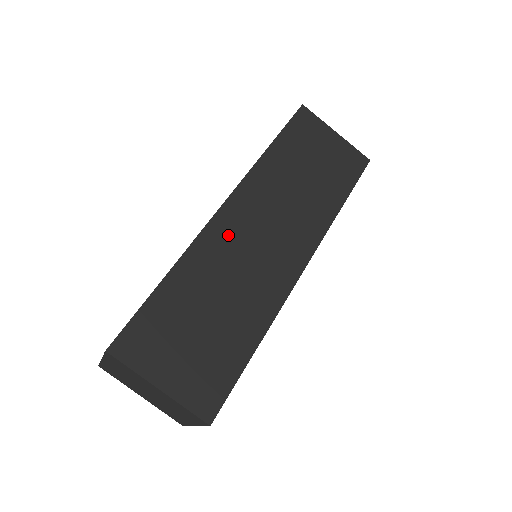
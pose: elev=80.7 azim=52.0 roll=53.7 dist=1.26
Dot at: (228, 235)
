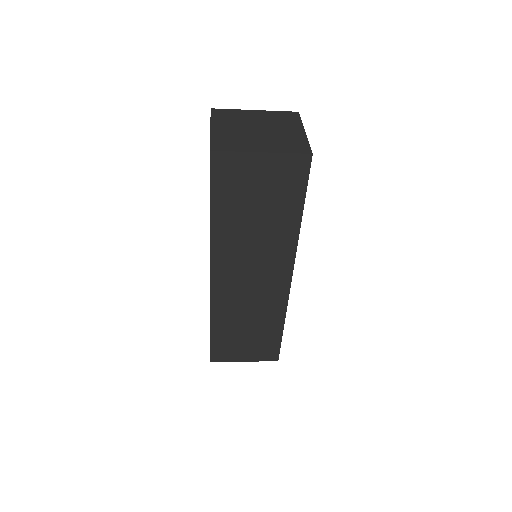
Dot at: occluded
